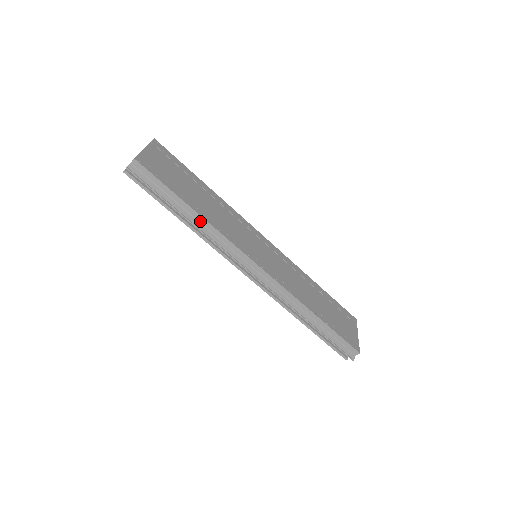
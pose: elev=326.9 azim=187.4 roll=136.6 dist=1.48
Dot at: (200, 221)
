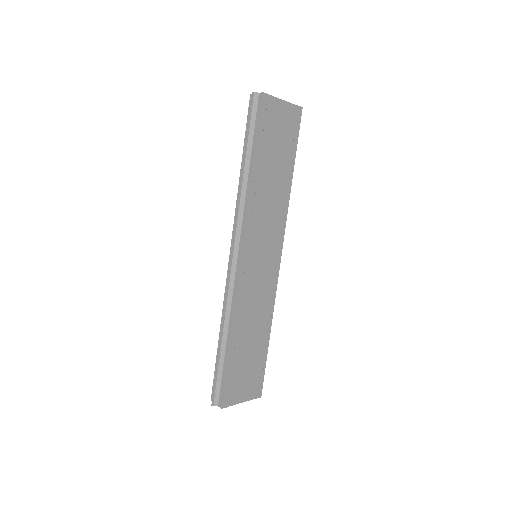
Dot at: (248, 181)
